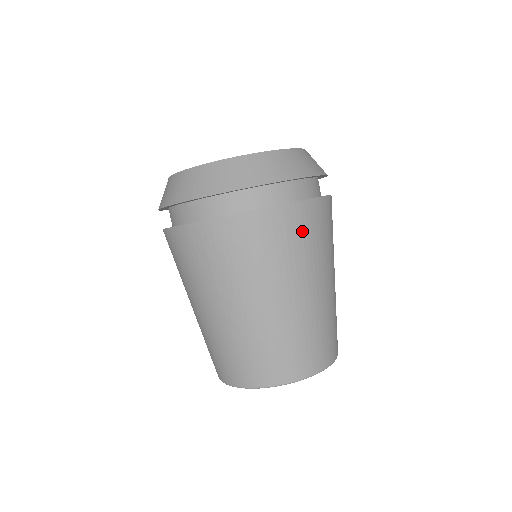
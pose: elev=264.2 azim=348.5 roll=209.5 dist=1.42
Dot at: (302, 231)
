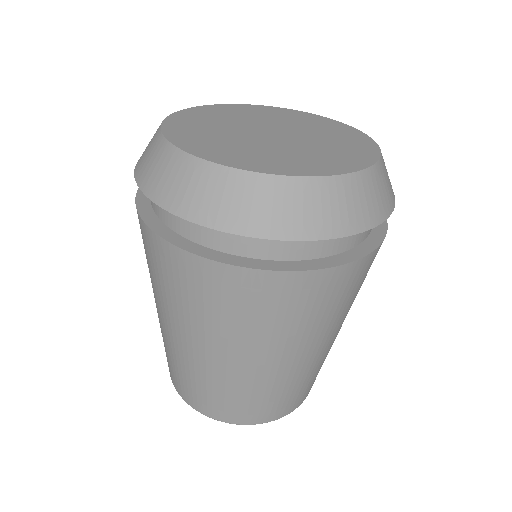
Dot at: occluded
